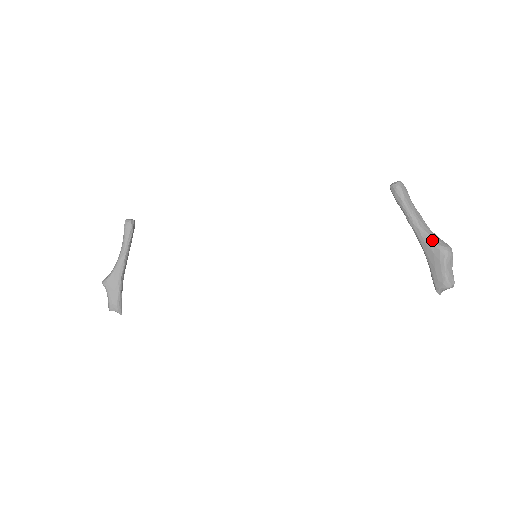
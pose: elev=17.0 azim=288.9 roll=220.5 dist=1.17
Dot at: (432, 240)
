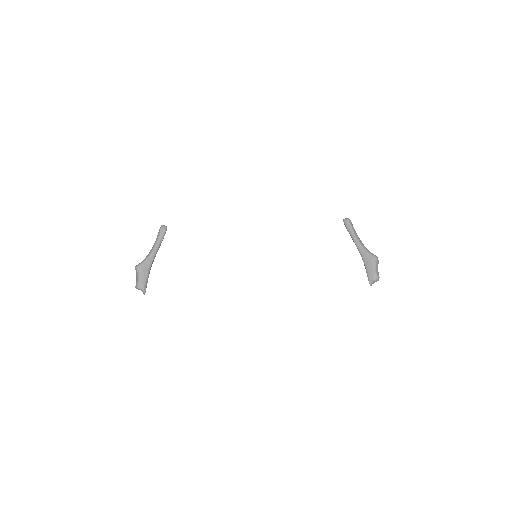
Dot at: (367, 251)
